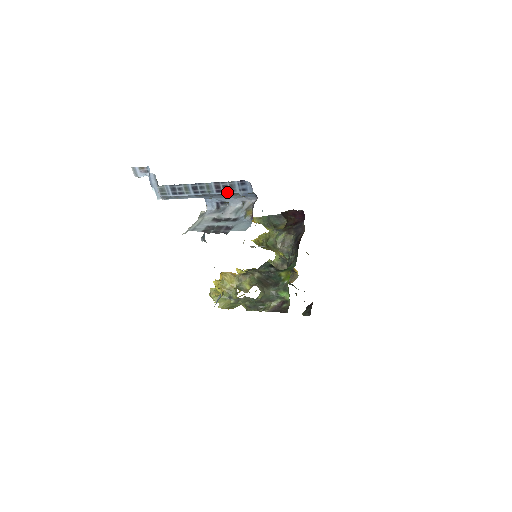
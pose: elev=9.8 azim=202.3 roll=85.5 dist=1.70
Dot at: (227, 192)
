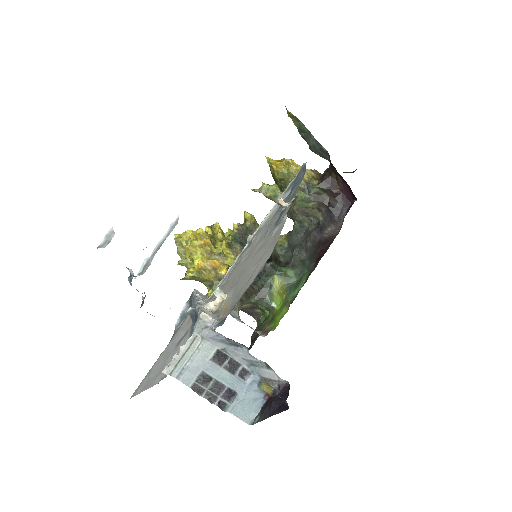
Dot at: occluded
